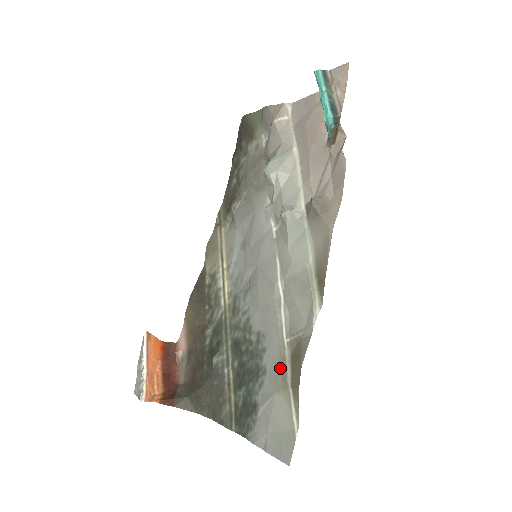
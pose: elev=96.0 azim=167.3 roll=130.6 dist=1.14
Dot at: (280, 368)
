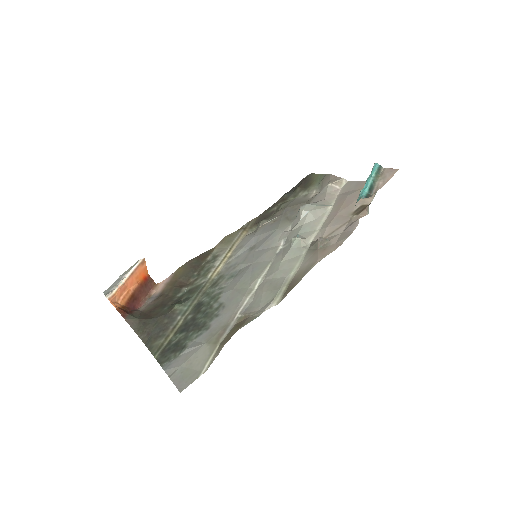
Dot at: (221, 330)
